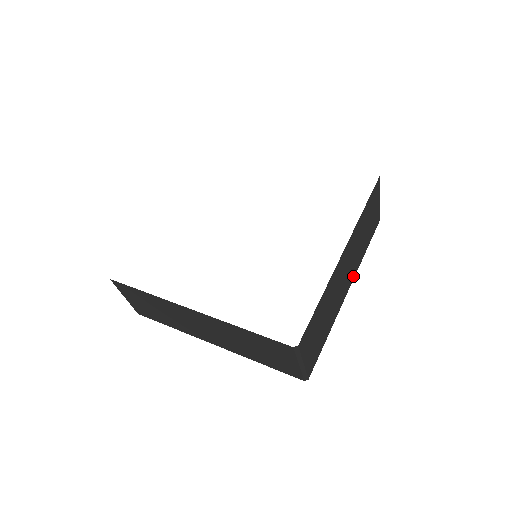
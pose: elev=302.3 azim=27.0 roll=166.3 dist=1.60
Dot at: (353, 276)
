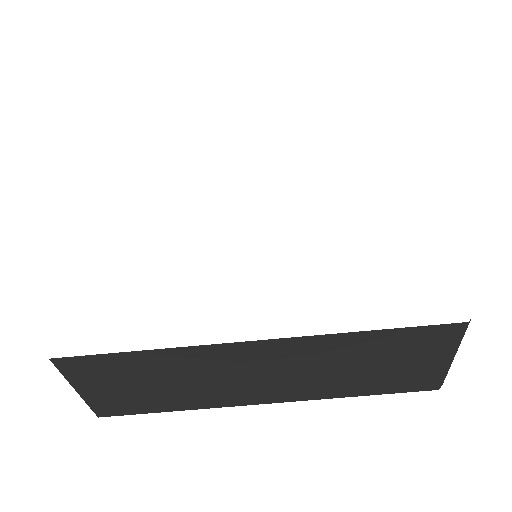
Dot at: (294, 397)
